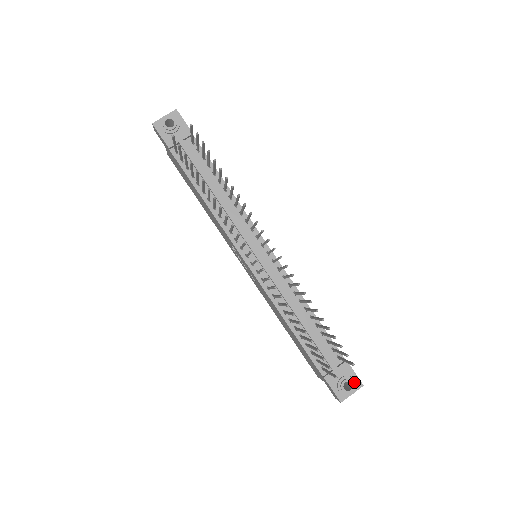
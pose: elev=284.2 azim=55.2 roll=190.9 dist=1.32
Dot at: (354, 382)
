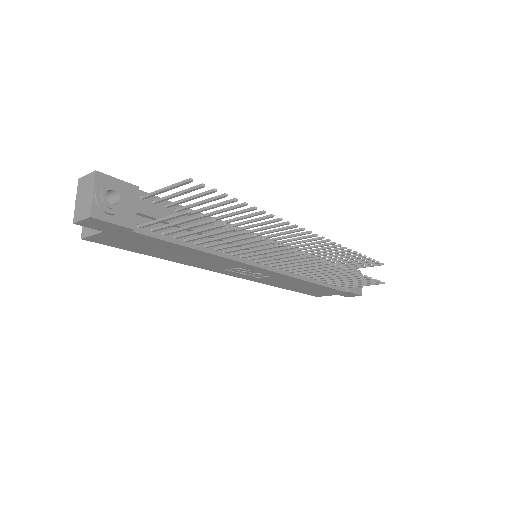
Dot at: occluded
